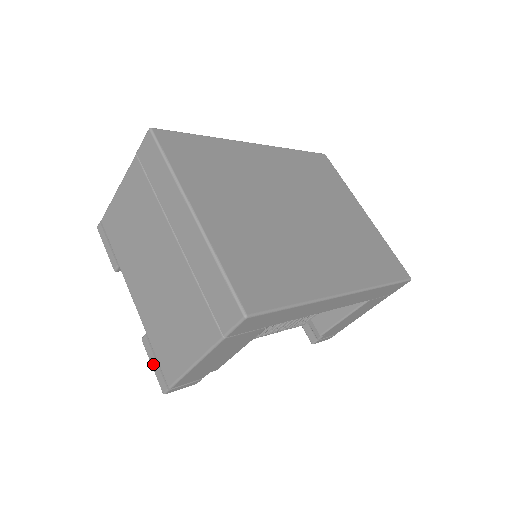
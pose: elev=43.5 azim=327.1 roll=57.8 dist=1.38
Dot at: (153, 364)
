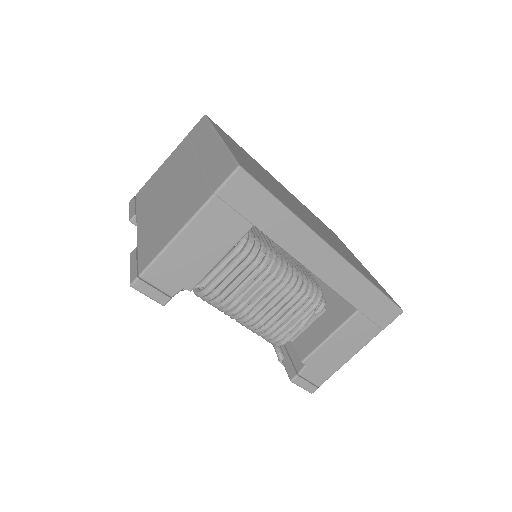
Dot at: (132, 265)
